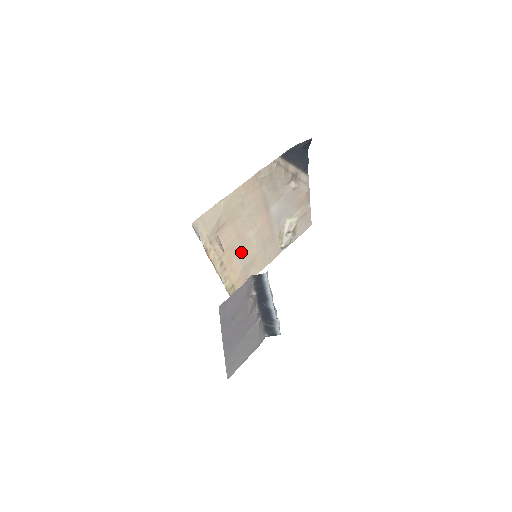
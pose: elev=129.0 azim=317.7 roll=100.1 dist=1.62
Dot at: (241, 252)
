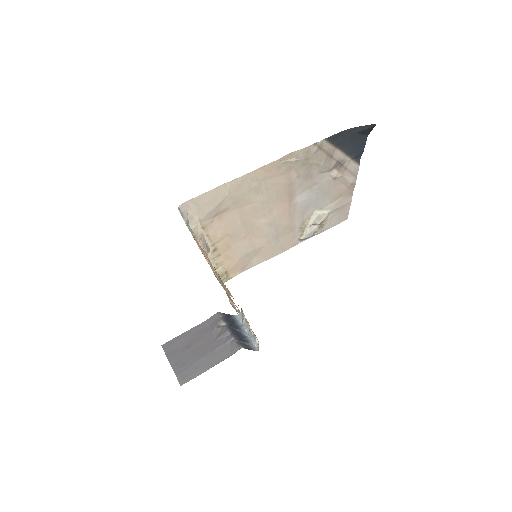
Dot at: (244, 240)
